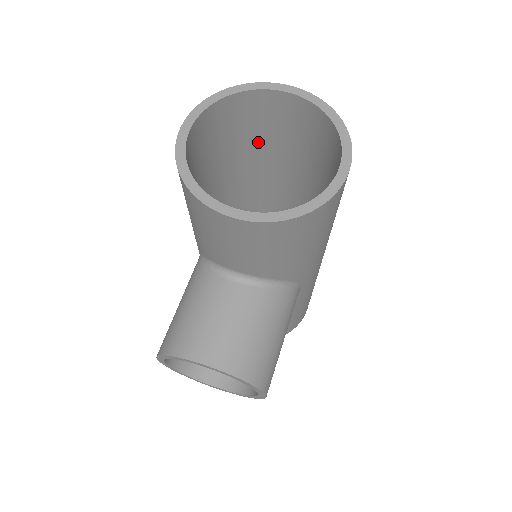
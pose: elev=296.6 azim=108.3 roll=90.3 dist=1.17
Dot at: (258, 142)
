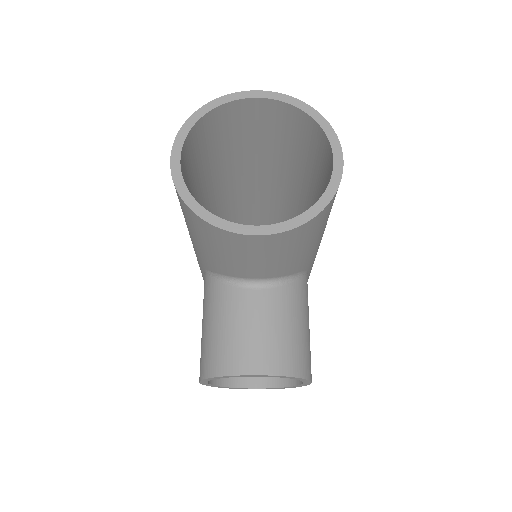
Dot at: (233, 149)
